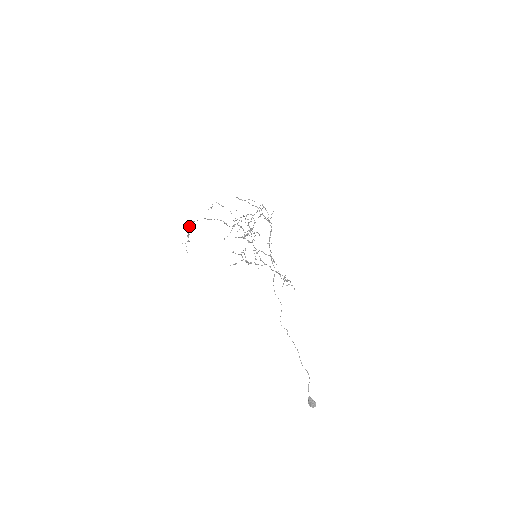
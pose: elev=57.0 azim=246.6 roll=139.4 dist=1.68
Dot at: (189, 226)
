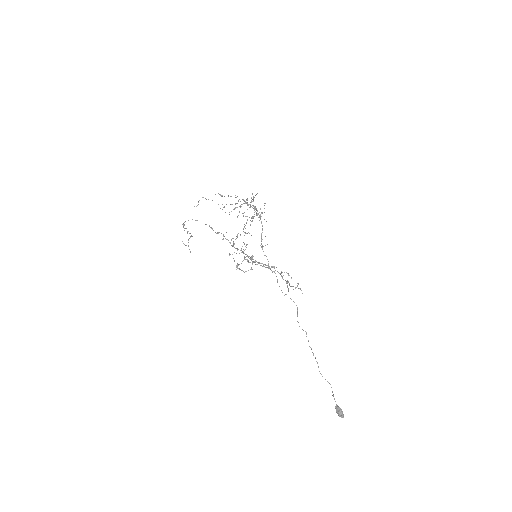
Dot at: (183, 226)
